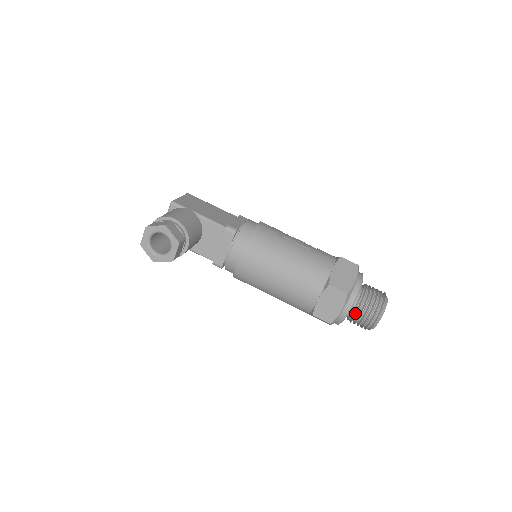
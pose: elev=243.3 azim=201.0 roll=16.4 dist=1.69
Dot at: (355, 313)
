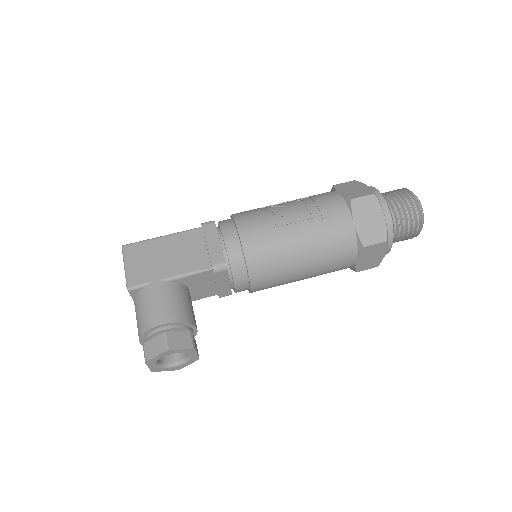
Dot at: (395, 239)
